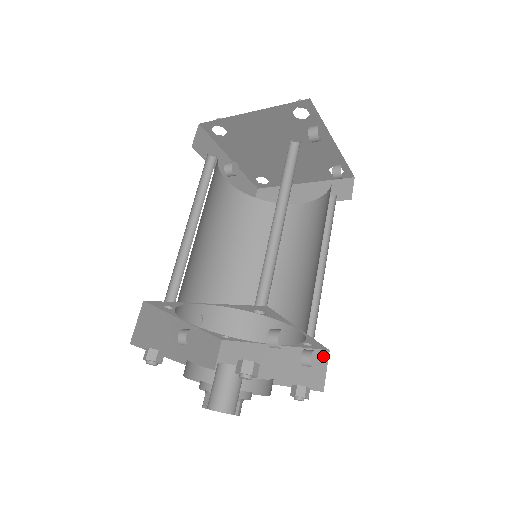
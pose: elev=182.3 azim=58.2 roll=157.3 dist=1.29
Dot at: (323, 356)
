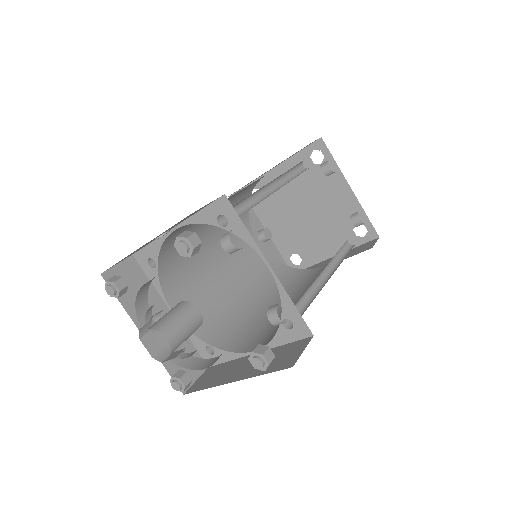
Dot at: (305, 342)
